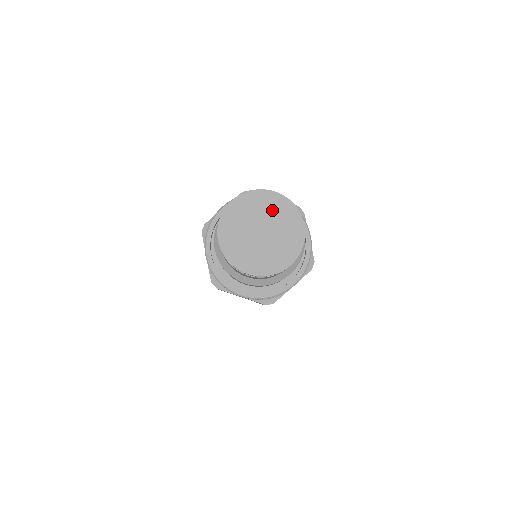
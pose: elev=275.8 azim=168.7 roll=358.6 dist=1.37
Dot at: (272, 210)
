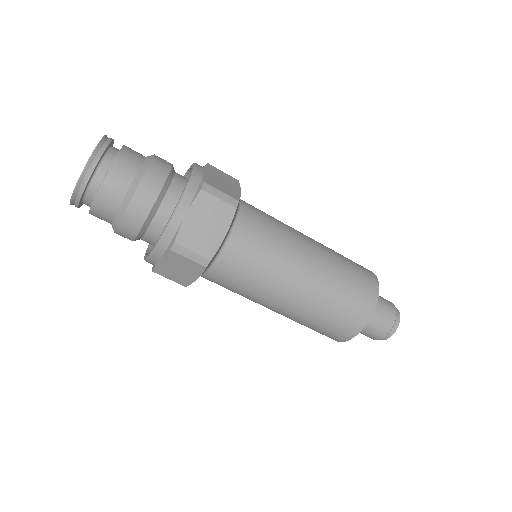
Dot at: occluded
